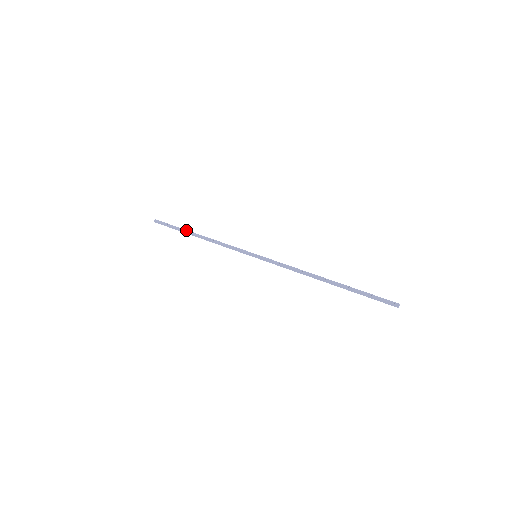
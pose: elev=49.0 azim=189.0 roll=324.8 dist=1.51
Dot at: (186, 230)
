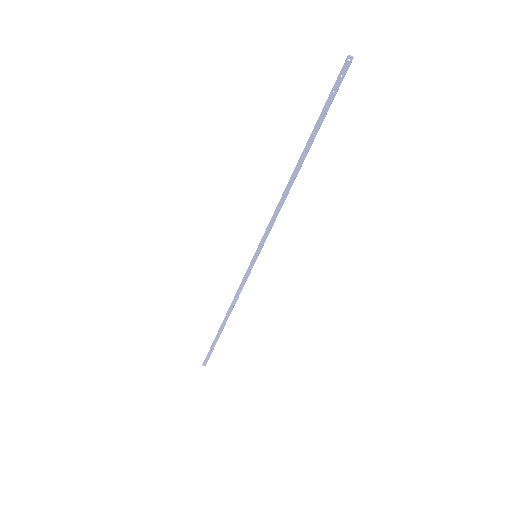
Dot at: (218, 332)
